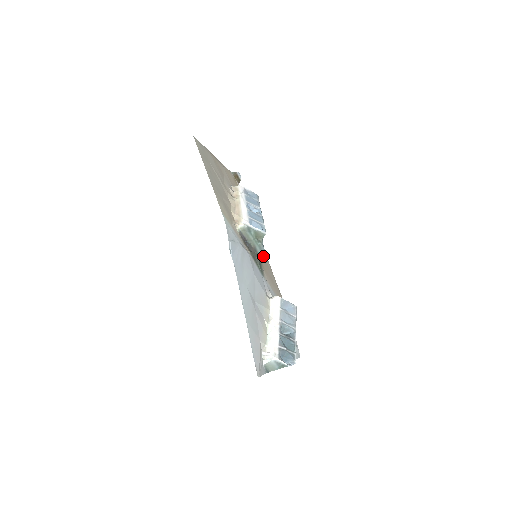
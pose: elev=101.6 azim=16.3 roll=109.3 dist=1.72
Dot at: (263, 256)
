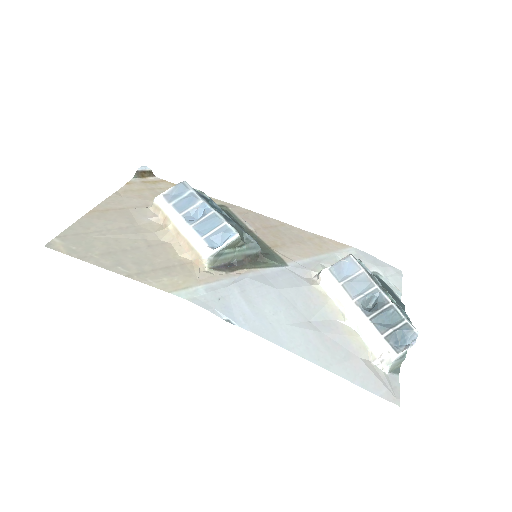
Dot at: (261, 226)
